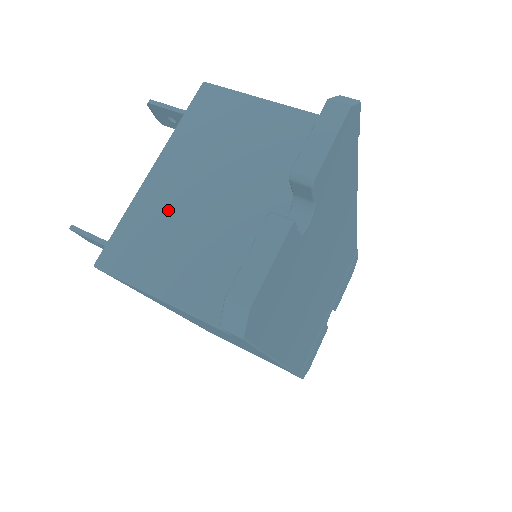
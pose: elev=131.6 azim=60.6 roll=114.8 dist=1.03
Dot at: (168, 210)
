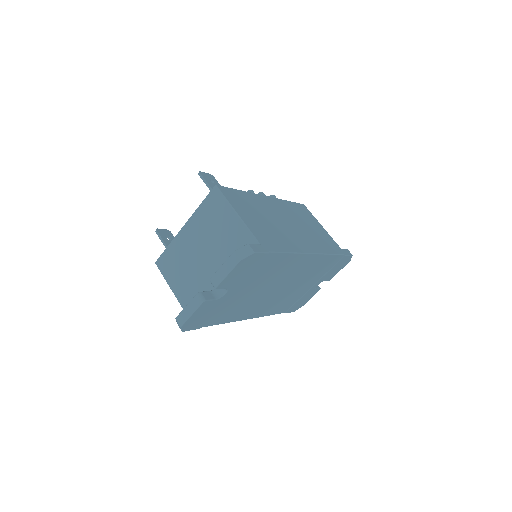
Dot at: (184, 252)
